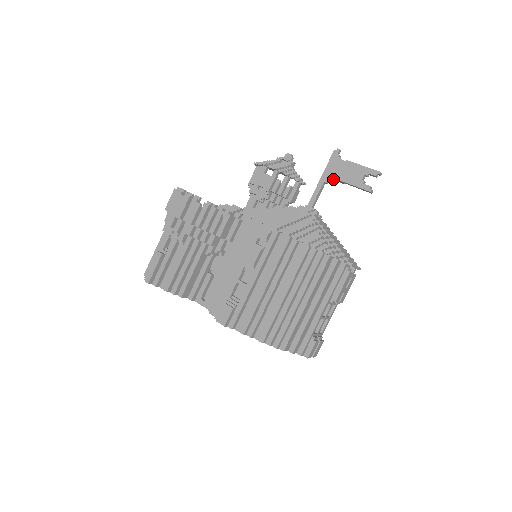
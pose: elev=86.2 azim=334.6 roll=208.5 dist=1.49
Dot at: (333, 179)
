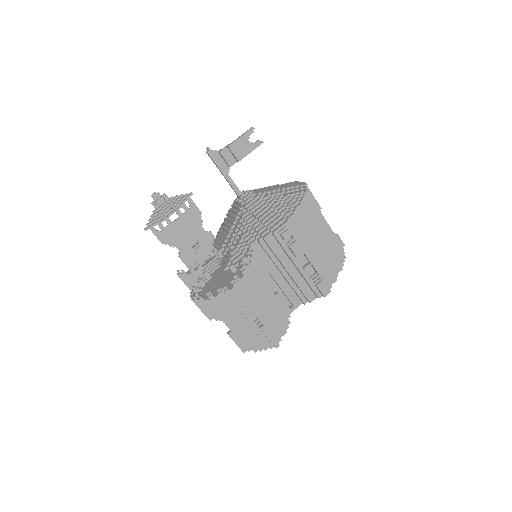
Dot at: (232, 165)
